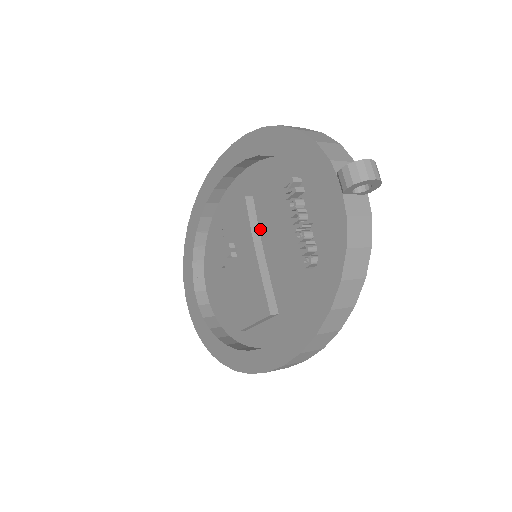
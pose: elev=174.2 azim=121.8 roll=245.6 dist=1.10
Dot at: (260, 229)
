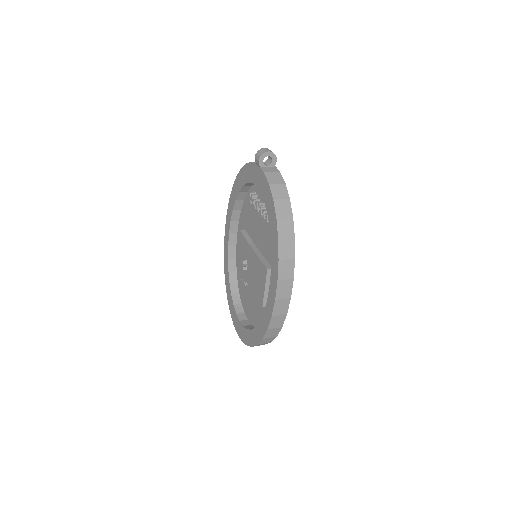
Dot at: (252, 240)
